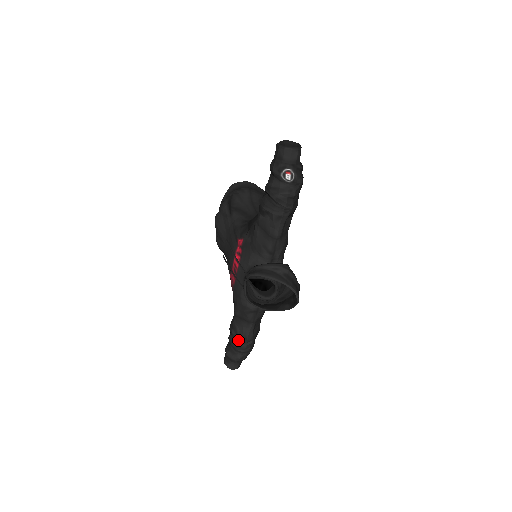
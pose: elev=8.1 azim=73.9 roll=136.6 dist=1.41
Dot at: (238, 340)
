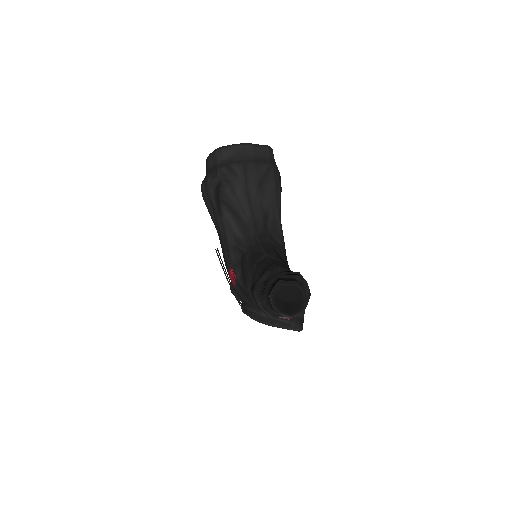
Dot at: occluded
